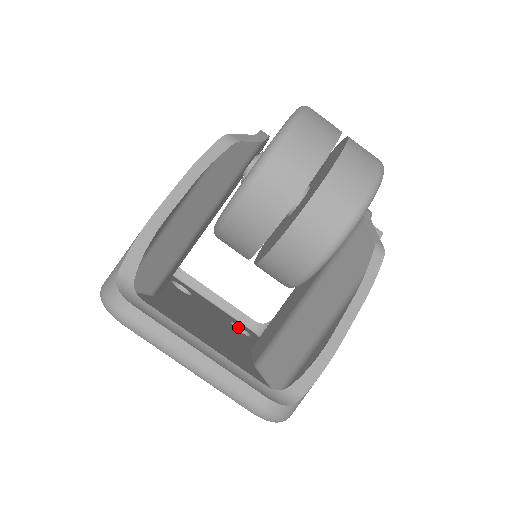
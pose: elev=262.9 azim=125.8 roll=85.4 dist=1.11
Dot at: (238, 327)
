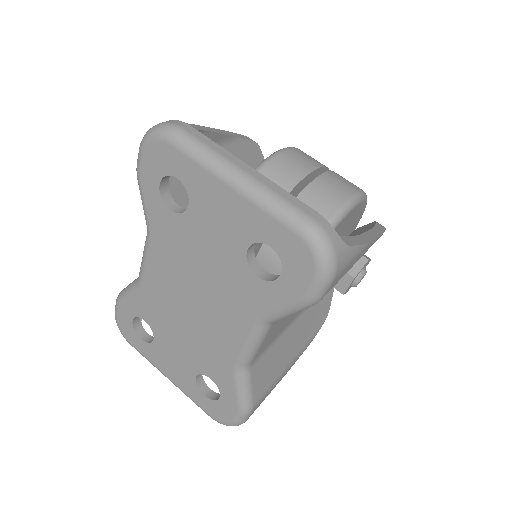
Dot at: (207, 389)
